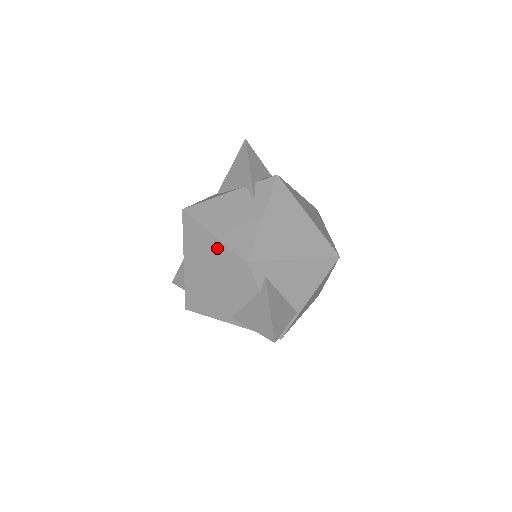
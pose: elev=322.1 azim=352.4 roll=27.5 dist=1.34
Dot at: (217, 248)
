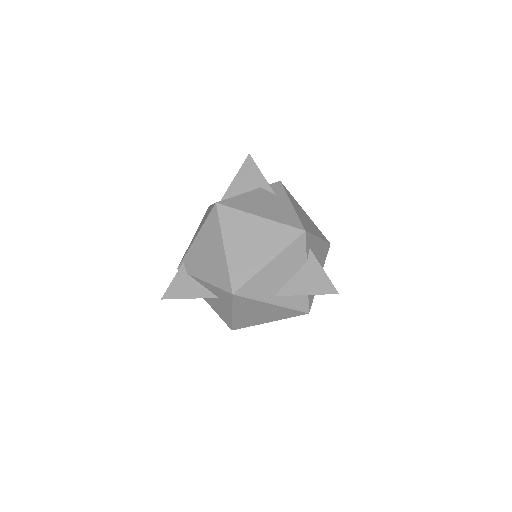
Dot at: (268, 227)
